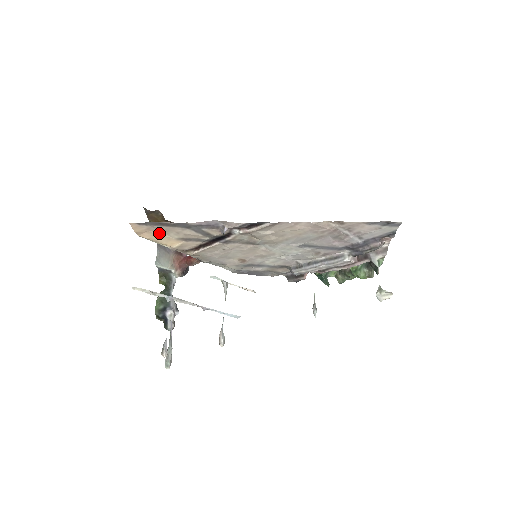
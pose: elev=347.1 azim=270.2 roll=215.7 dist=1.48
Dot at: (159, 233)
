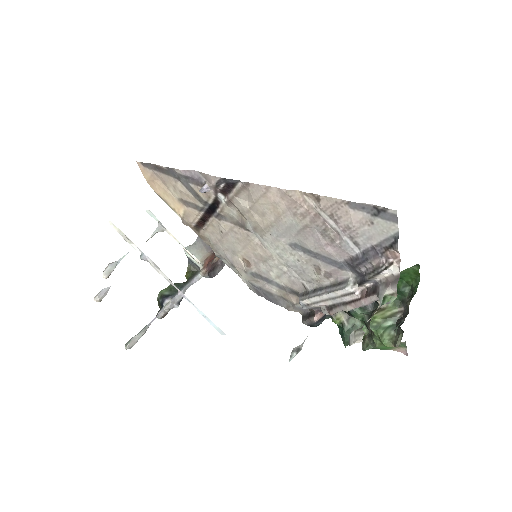
Dot at: (163, 186)
